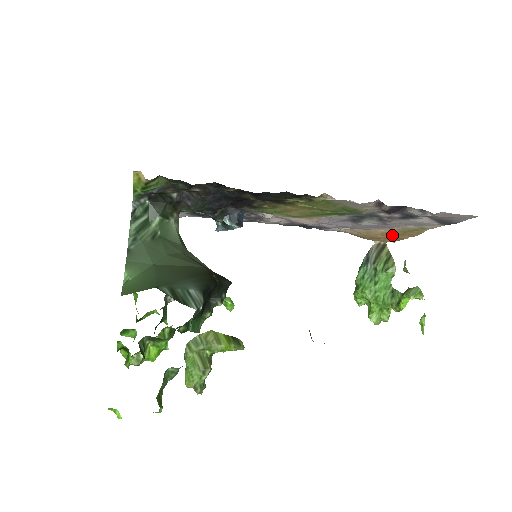
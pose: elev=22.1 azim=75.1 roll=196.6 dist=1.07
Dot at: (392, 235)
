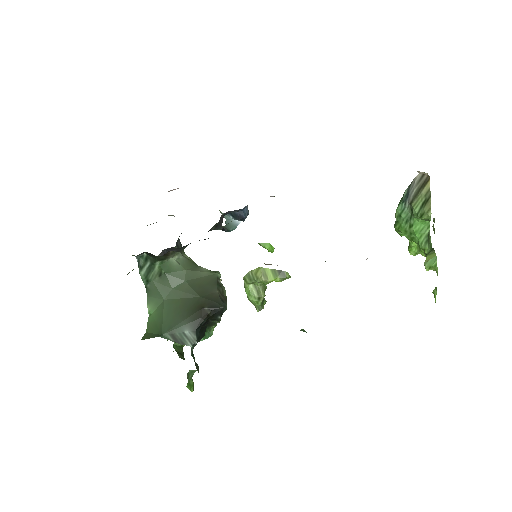
Dot at: occluded
